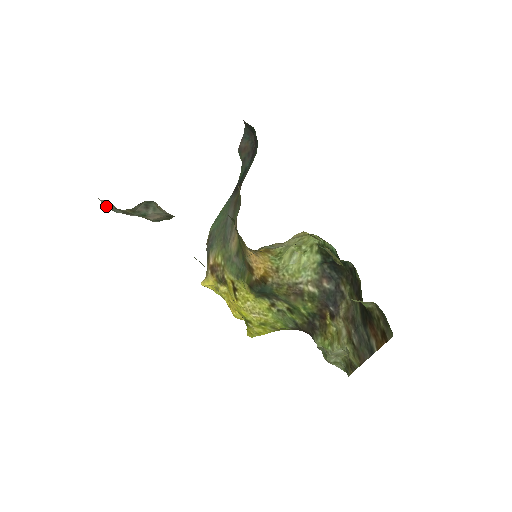
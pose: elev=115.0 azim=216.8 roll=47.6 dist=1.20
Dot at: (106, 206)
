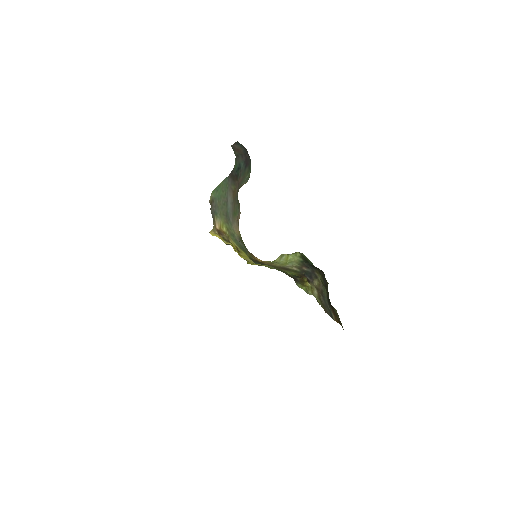
Dot at: occluded
